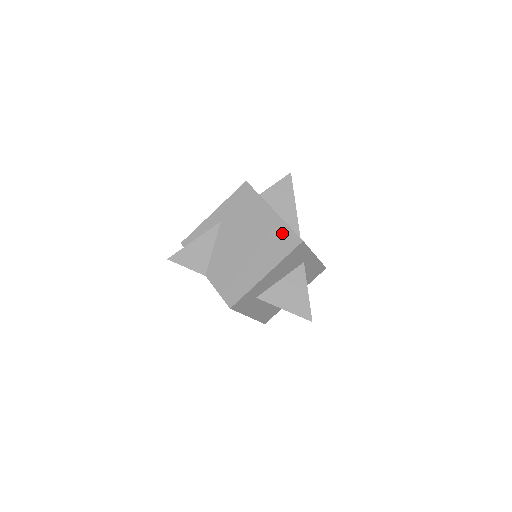
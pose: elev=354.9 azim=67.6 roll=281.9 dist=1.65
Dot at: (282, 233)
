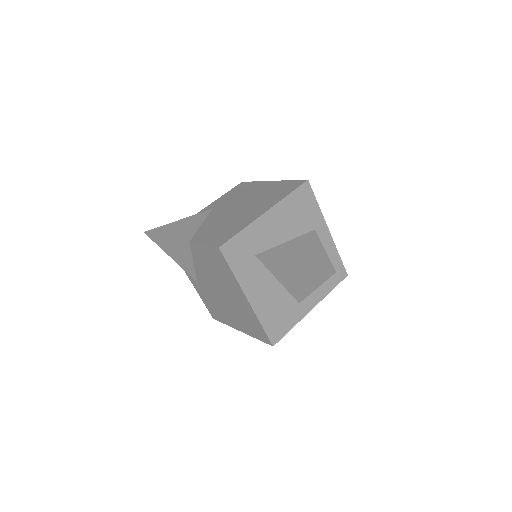
Dot at: (283, 186)
